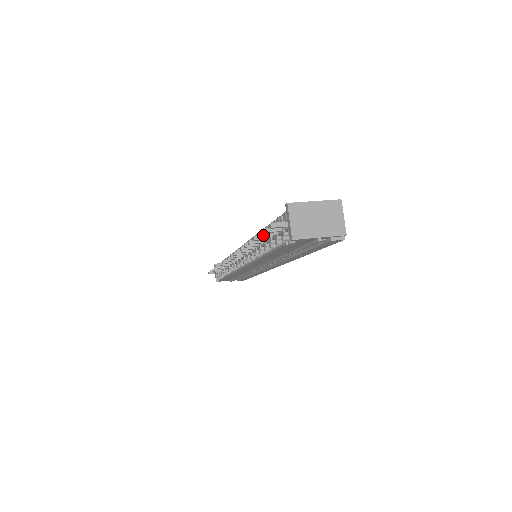
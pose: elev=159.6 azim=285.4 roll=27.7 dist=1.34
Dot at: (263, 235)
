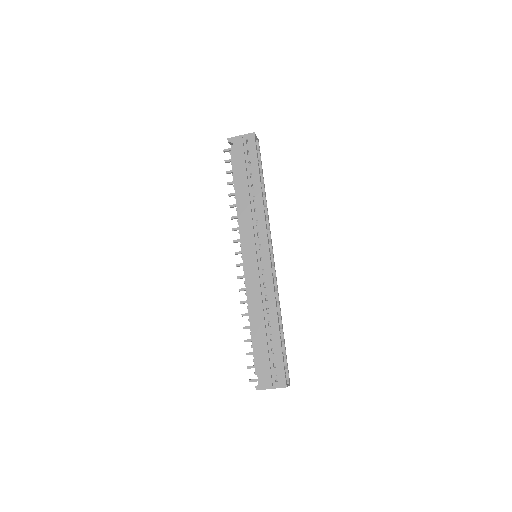
Dot at: (228, 171)
